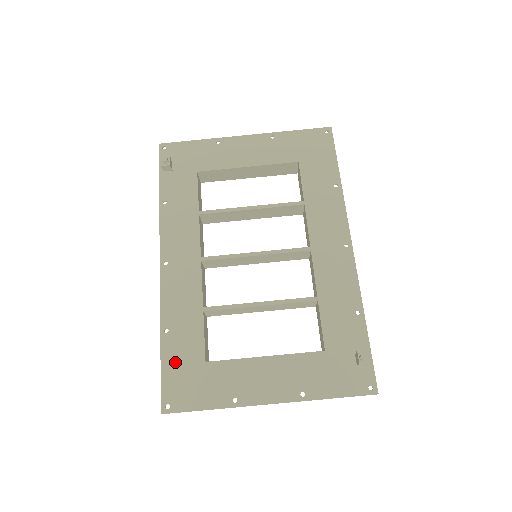
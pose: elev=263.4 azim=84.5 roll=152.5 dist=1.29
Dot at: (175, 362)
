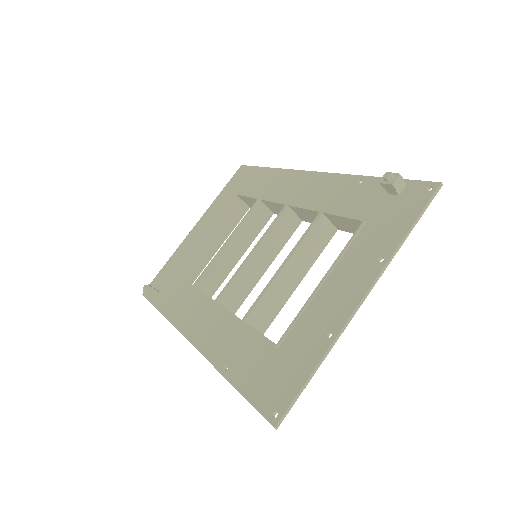
Dot at: (252, 377)
